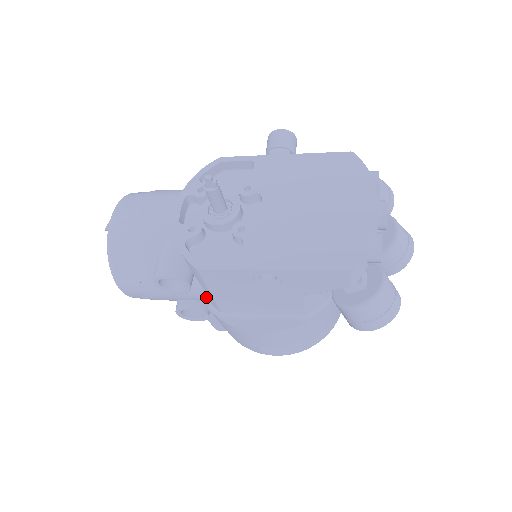
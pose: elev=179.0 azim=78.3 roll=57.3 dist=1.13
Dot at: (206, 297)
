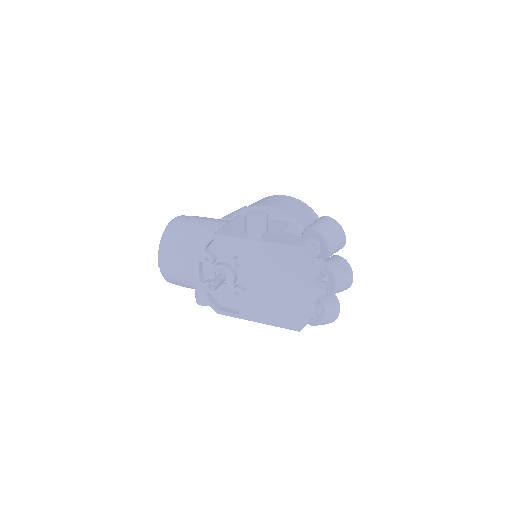
Dot at: occluded
